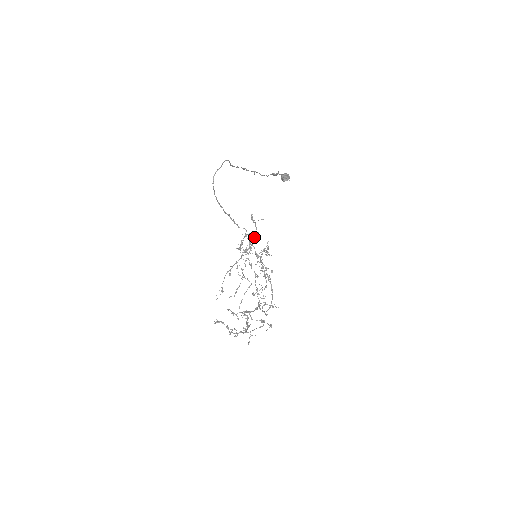
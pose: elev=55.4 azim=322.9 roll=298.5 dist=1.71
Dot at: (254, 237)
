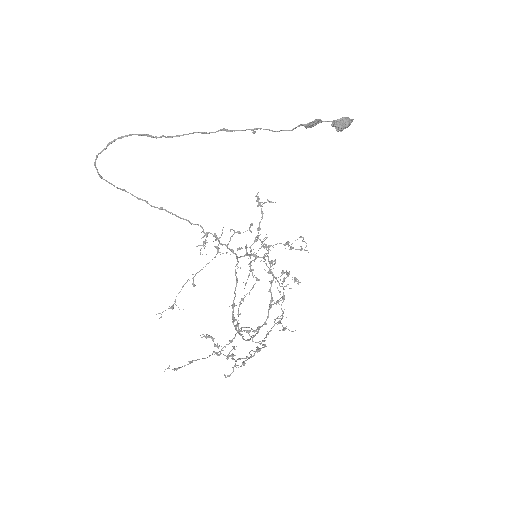
Dot at: (257, 228)
